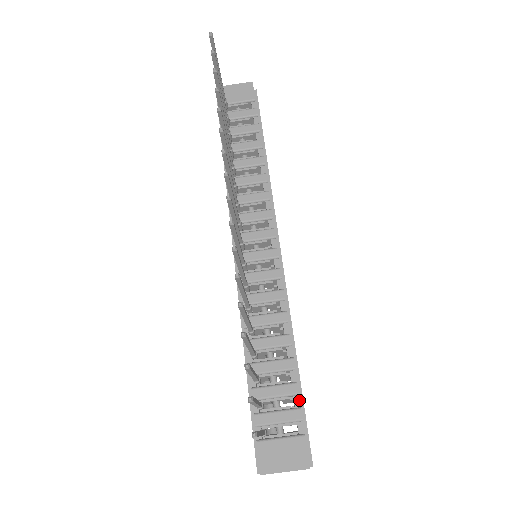
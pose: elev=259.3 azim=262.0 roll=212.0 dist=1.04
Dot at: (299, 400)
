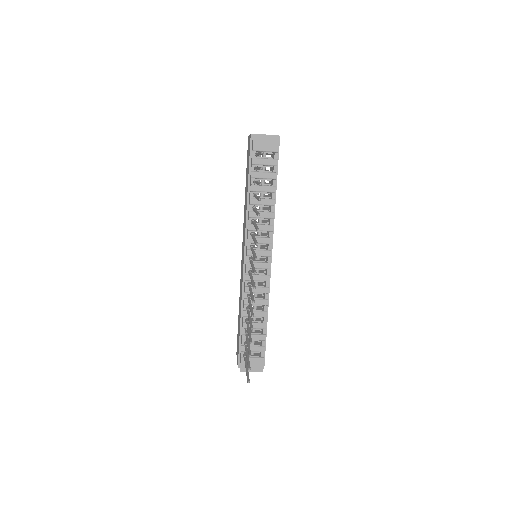
Dot at: occluded
